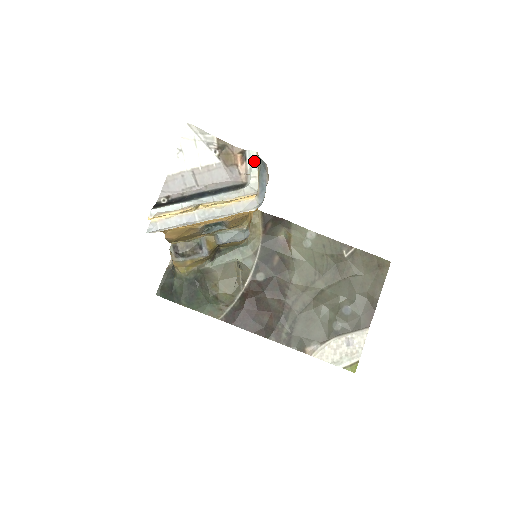
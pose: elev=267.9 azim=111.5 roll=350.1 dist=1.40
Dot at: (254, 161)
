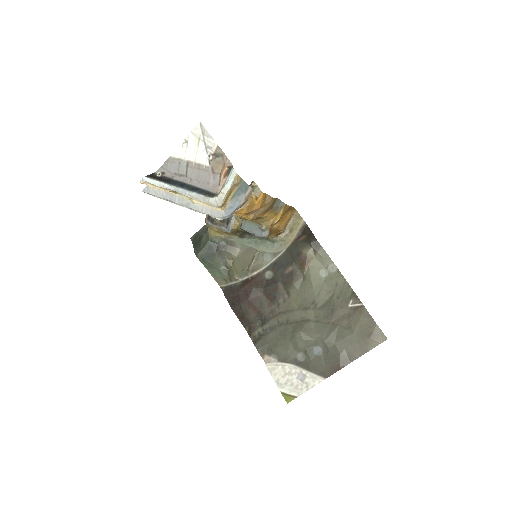
Dot at: (231, 180)
